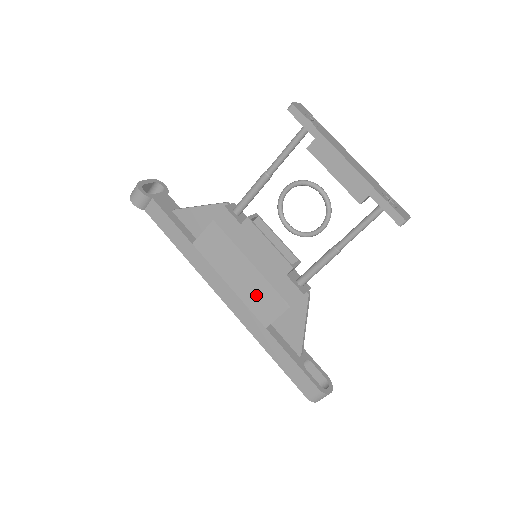
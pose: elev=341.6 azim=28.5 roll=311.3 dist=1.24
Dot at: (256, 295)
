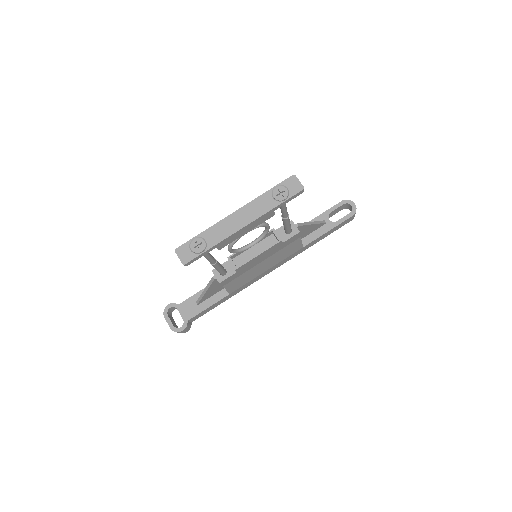
Dot at: (282, 256)
